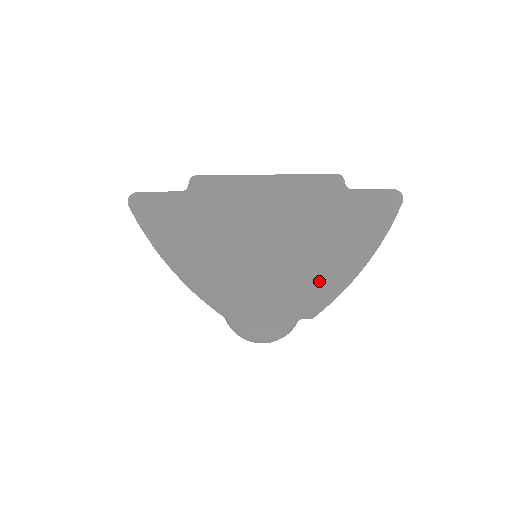
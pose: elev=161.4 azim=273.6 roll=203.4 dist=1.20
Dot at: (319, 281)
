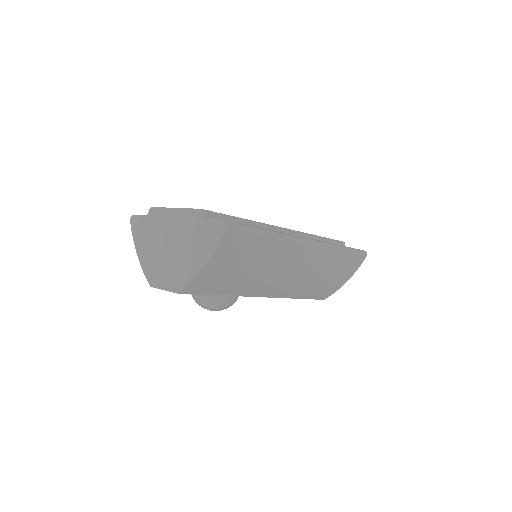
Dot at: (184, 272)
